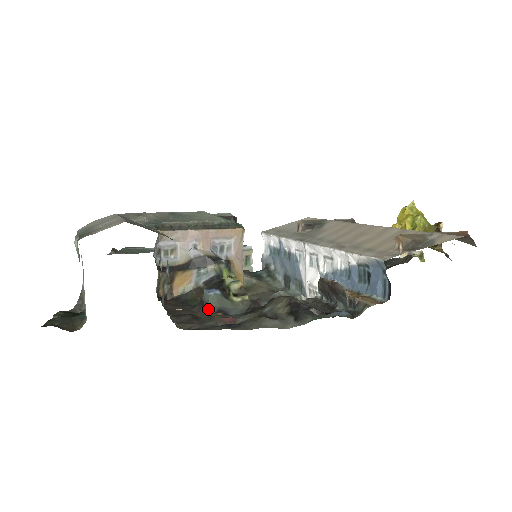
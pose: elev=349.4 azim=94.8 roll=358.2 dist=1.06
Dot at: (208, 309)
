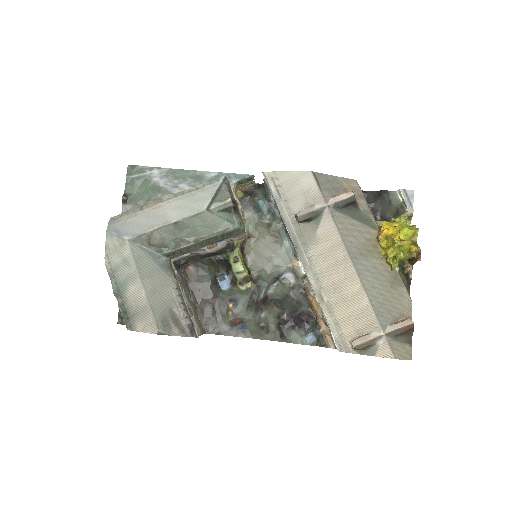
Dot at: (222, 298)
